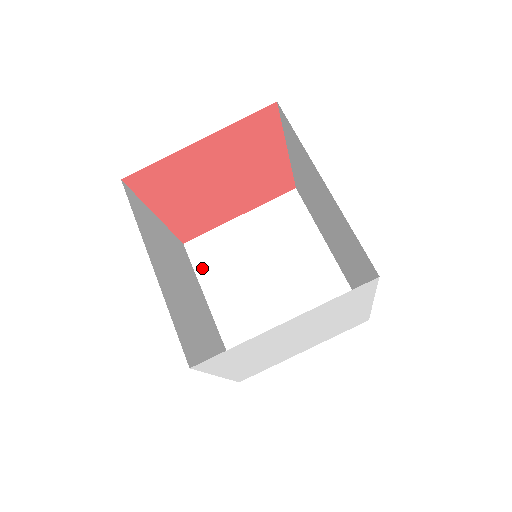
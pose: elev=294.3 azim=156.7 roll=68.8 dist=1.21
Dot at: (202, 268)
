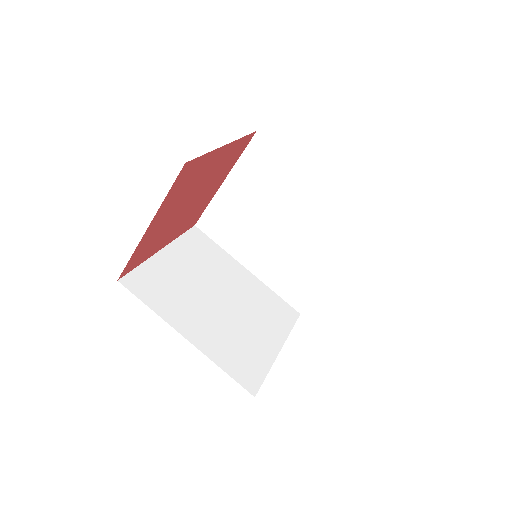
Dot at: (222, 240)
